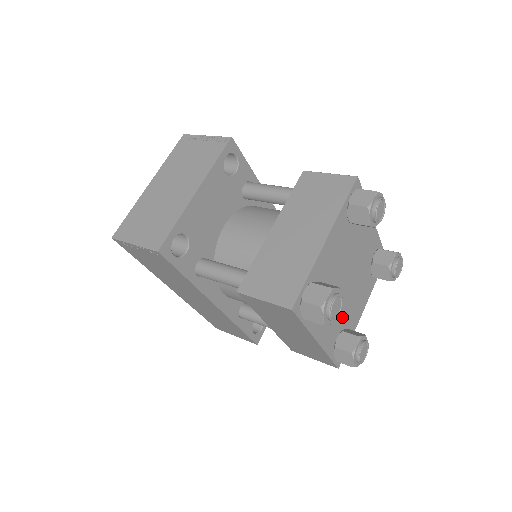
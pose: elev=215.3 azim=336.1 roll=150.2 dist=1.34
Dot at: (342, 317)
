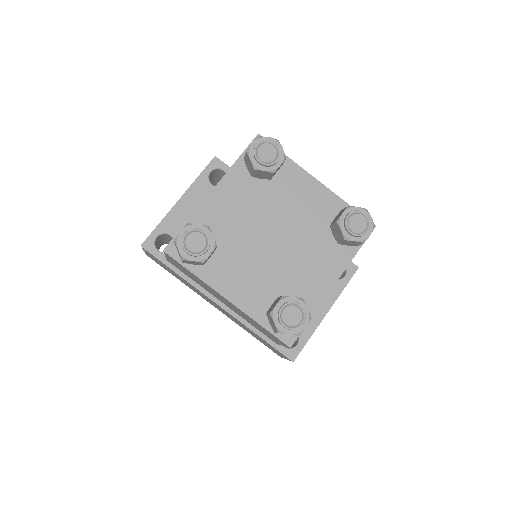
Dot at: (277, 281)
